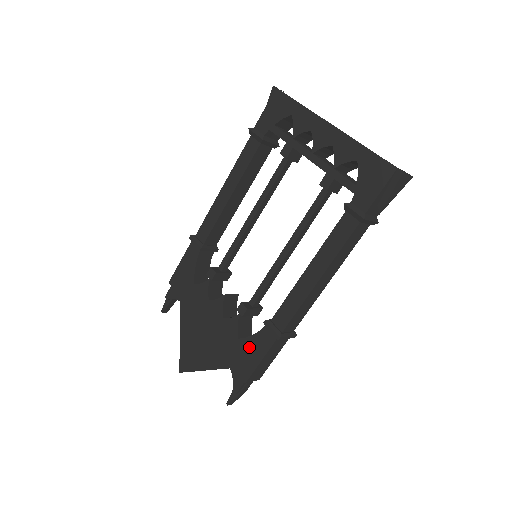
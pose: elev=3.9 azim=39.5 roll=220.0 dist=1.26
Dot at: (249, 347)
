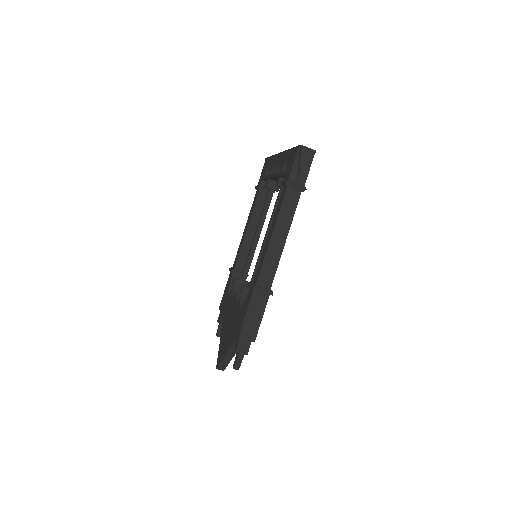
Dot at: (242, 310)
